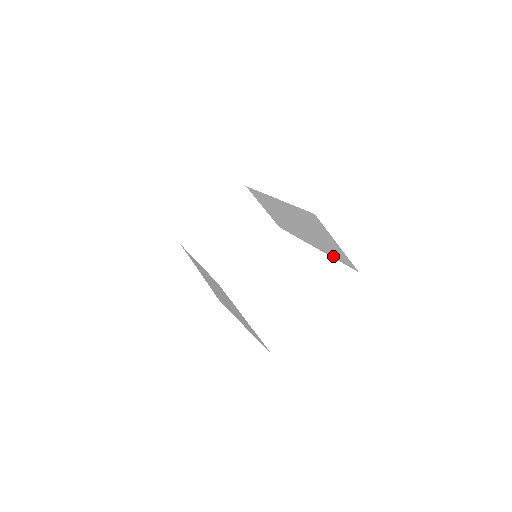
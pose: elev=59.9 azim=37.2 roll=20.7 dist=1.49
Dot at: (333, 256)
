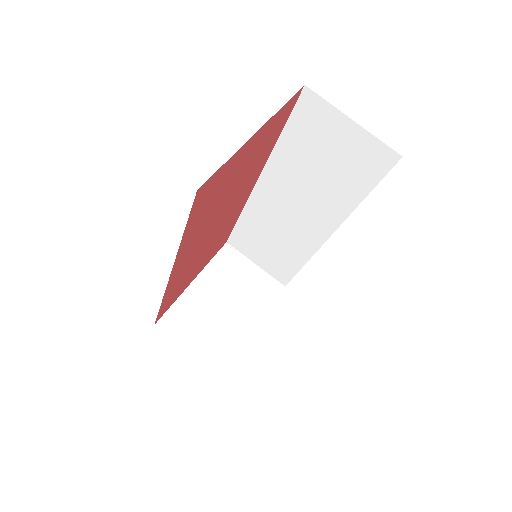
Dot at: (360, 195)
